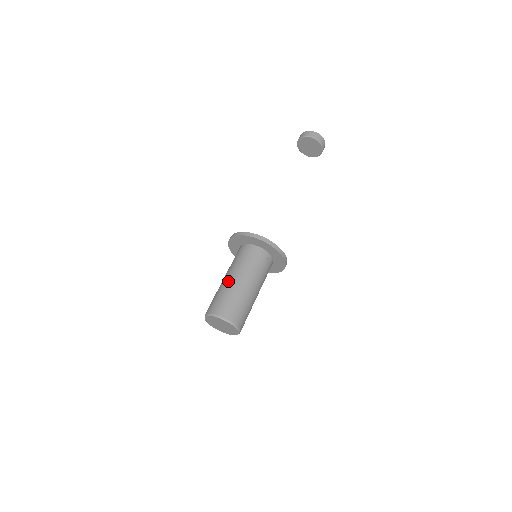
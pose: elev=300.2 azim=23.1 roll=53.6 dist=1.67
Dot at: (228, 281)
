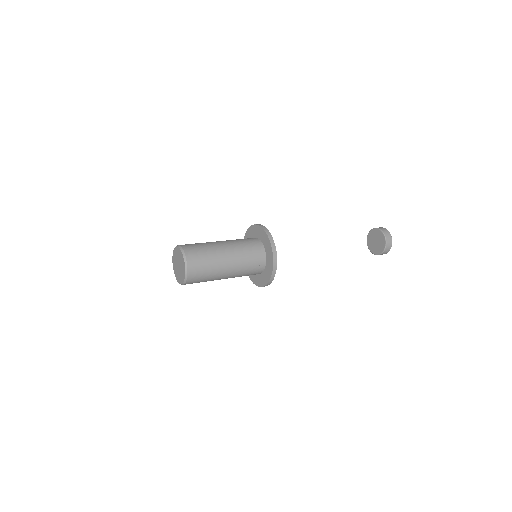
Dot at: (218, 243)
